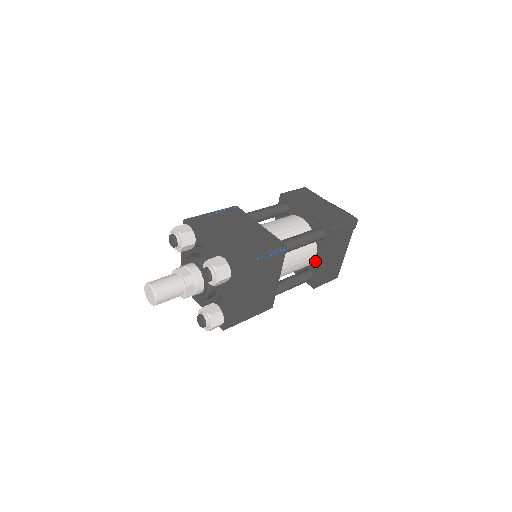
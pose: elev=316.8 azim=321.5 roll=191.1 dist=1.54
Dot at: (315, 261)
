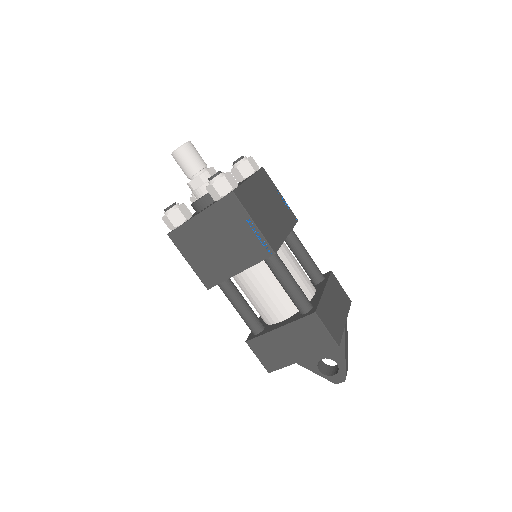
Dot at: (276, 324)
